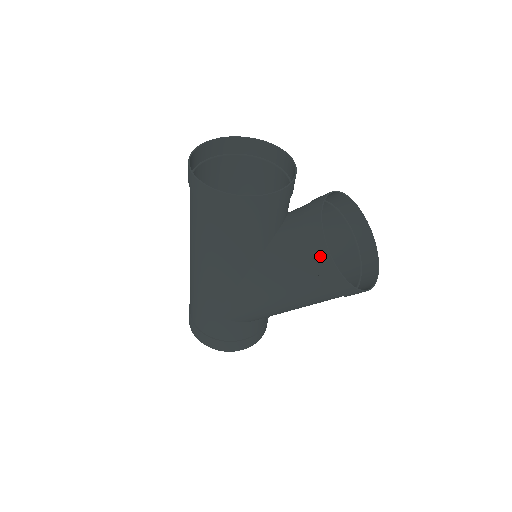
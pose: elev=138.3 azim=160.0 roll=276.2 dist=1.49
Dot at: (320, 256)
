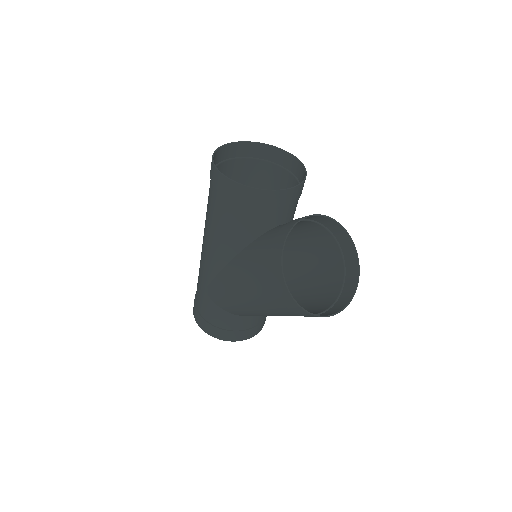
Dot at: (275, 258)
